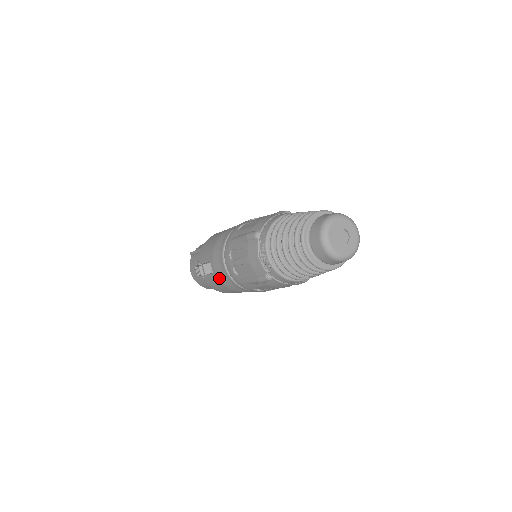
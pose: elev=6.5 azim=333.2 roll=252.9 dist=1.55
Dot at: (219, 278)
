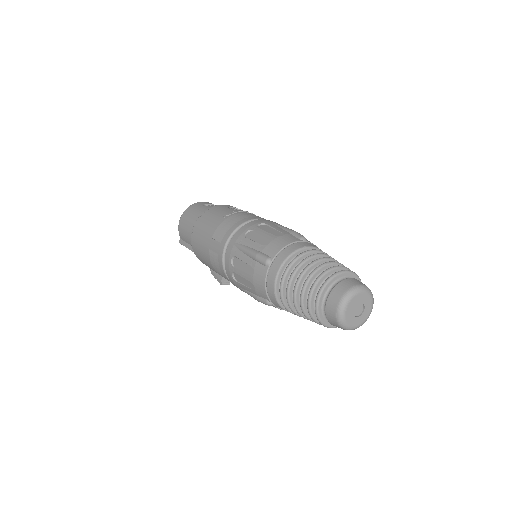
Dot at: occluded
